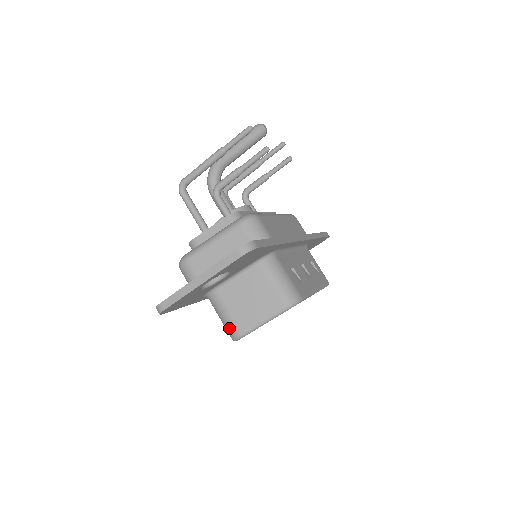
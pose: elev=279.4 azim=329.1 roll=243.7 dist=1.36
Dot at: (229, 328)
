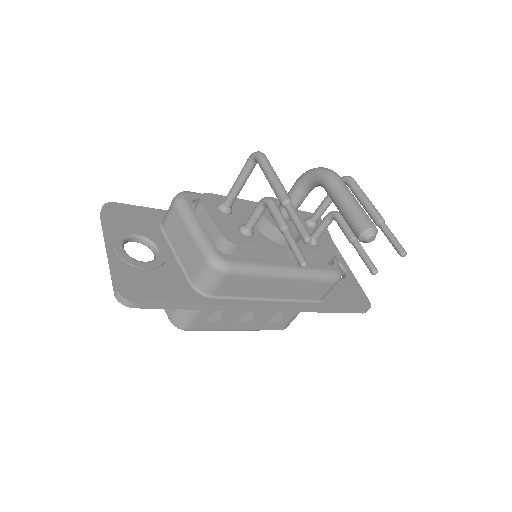
Dot at: occluded
